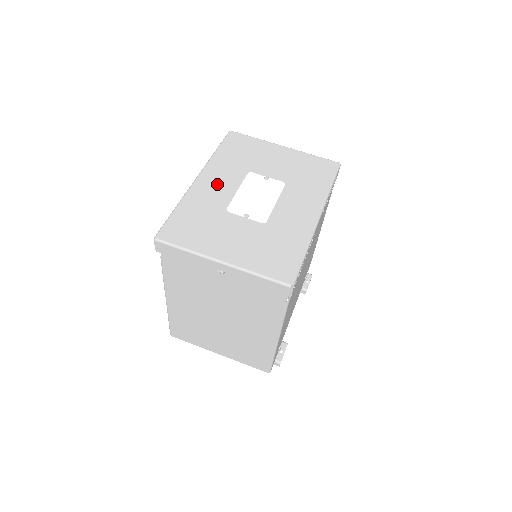
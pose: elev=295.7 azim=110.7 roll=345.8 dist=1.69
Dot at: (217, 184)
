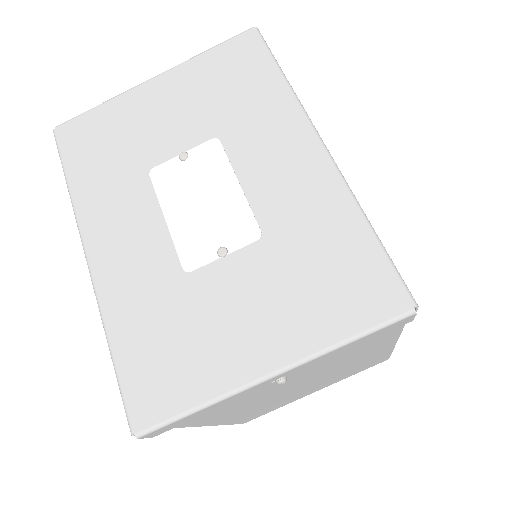
Dot at: (126, 240)
